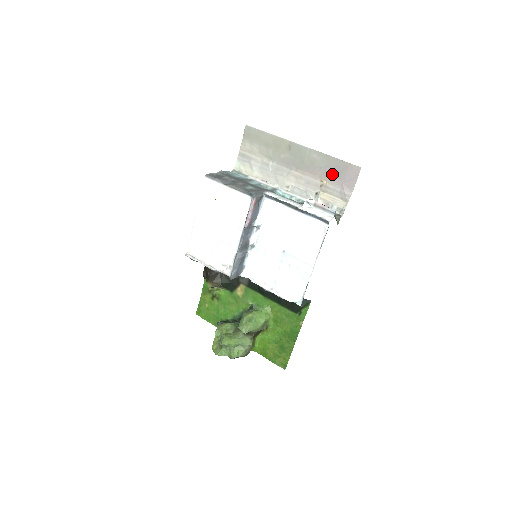
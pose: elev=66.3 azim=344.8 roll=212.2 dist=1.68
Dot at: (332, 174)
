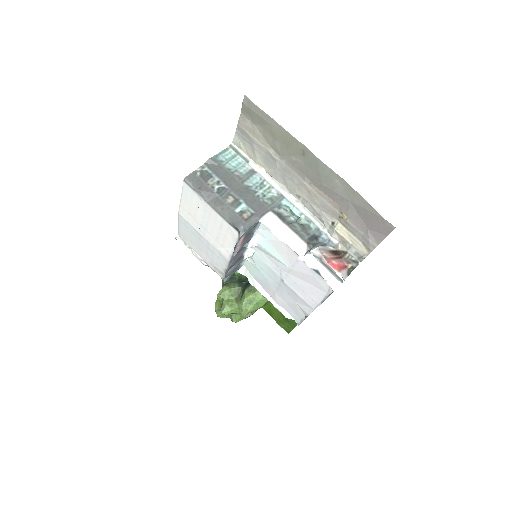
Dot at: (356, 213)
